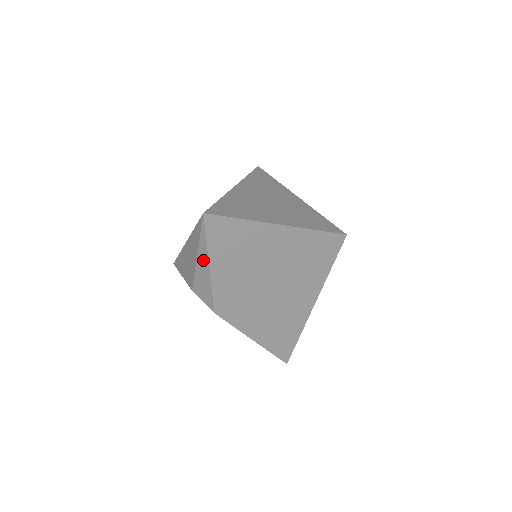
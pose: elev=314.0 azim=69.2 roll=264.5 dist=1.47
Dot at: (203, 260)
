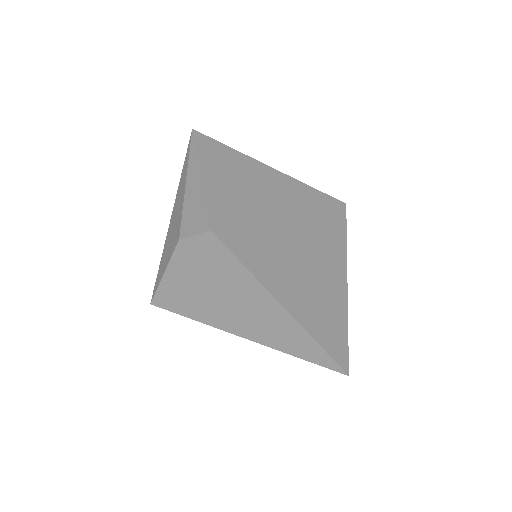
Dot at: (193, 176)
